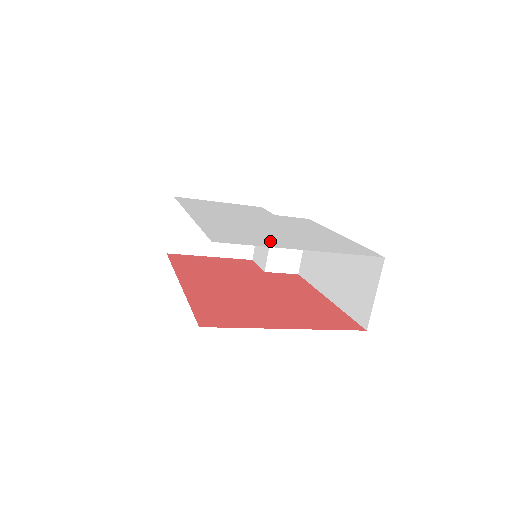
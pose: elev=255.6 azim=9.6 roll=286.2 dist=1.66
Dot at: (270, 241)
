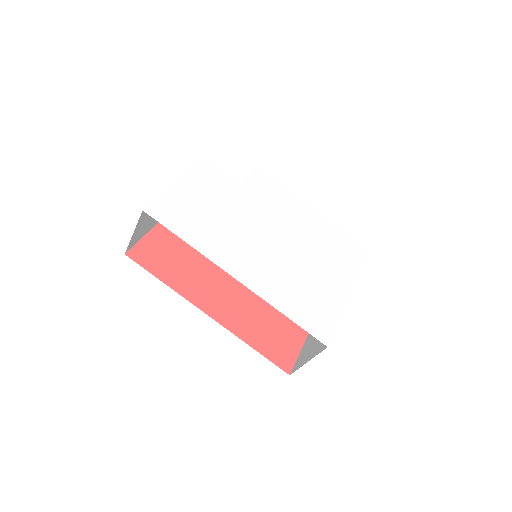
Dot at: (328, 295)
